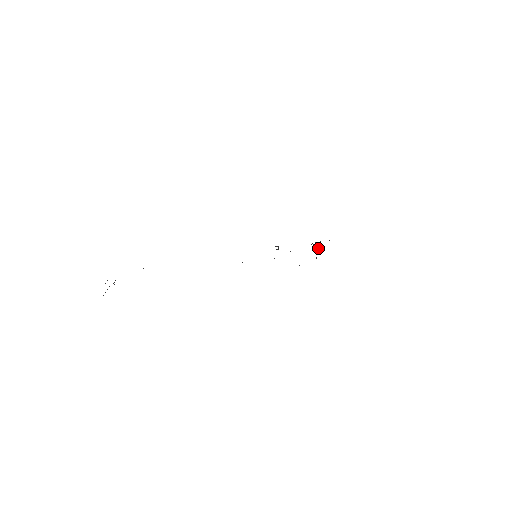
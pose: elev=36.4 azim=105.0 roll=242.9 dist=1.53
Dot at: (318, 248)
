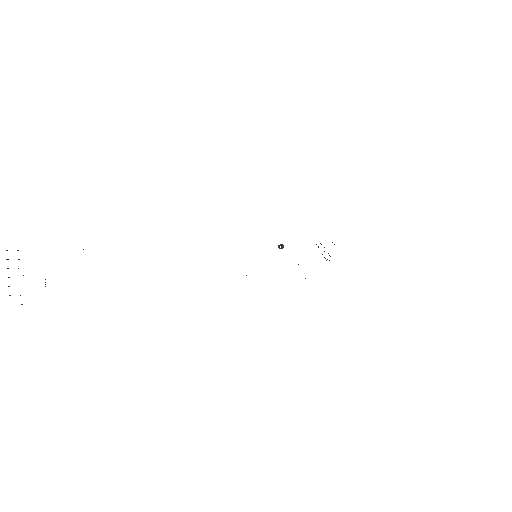
Dot at: occluded
